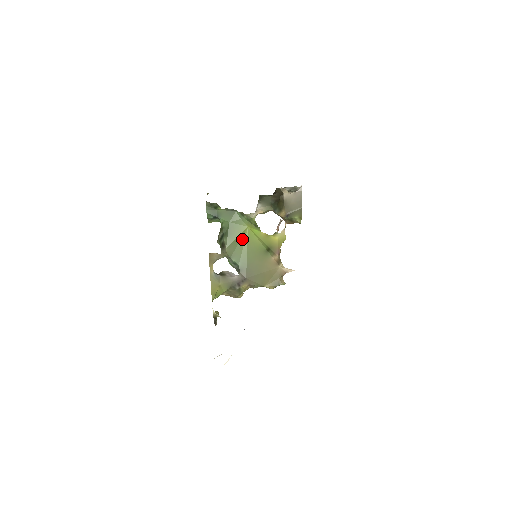
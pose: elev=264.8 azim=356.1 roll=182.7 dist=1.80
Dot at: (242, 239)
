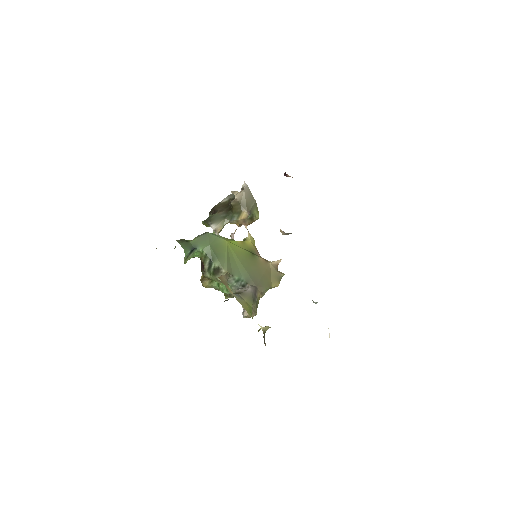
Dot at: (229, 254)
